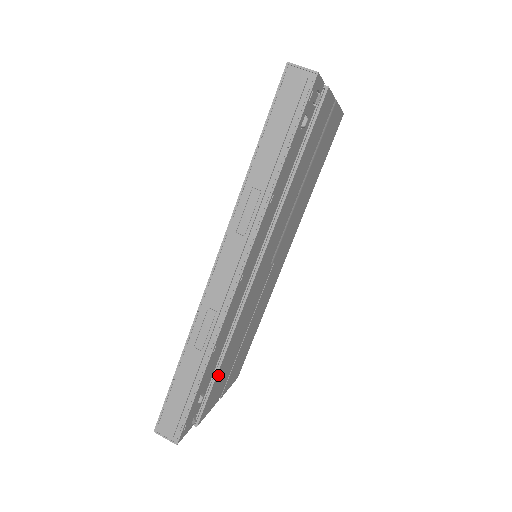
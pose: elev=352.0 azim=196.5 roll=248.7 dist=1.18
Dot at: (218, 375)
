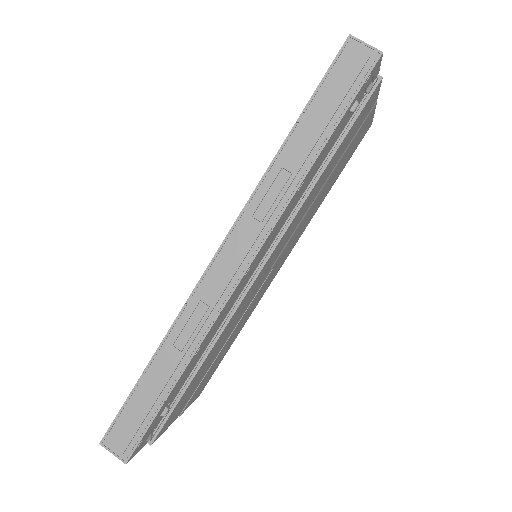
Dot at: (189, 386)
